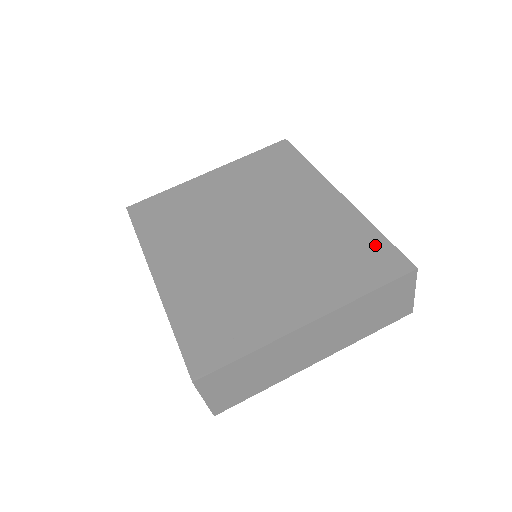
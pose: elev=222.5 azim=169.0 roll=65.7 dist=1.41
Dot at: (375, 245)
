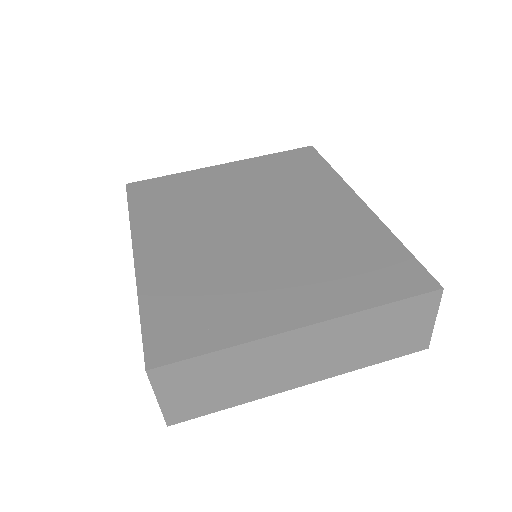
Dot at: (395, 257)
